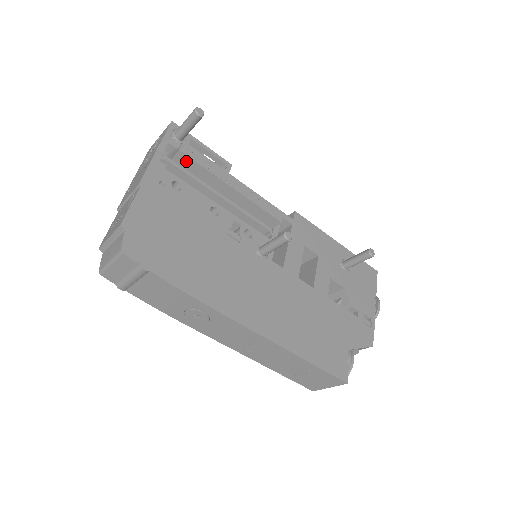
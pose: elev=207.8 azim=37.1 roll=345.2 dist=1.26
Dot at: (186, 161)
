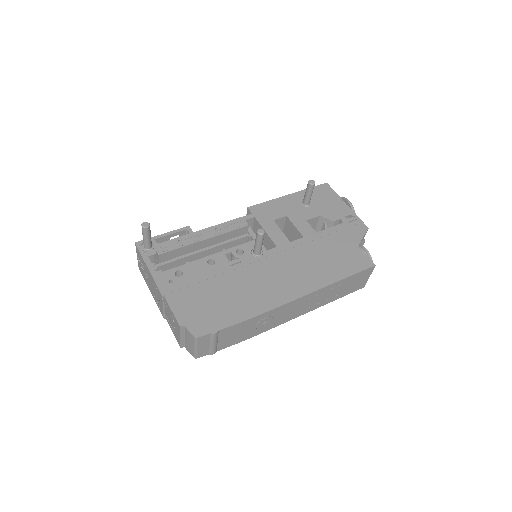
Dot at: (168, 255)
